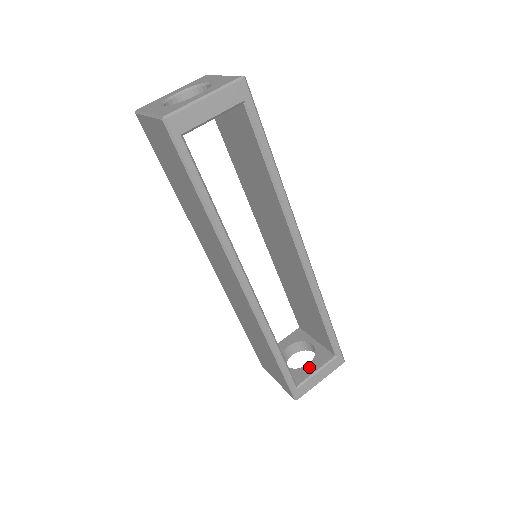
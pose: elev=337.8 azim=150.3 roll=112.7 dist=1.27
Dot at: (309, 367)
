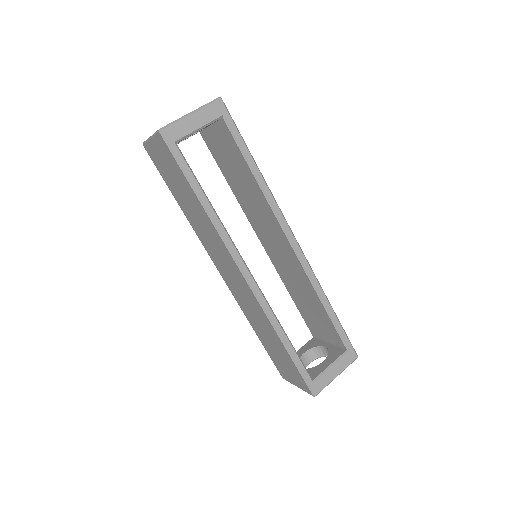
Dot at: (323, 364)
